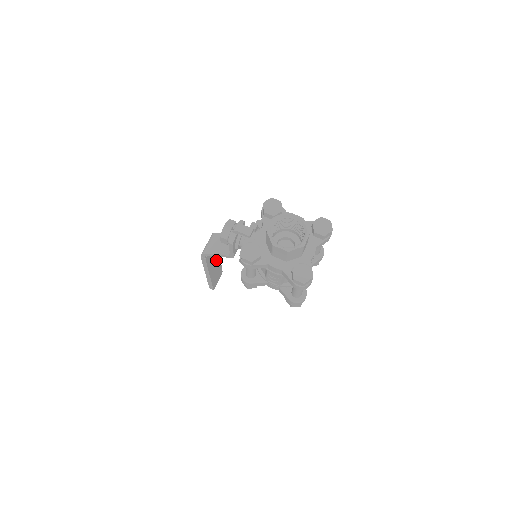
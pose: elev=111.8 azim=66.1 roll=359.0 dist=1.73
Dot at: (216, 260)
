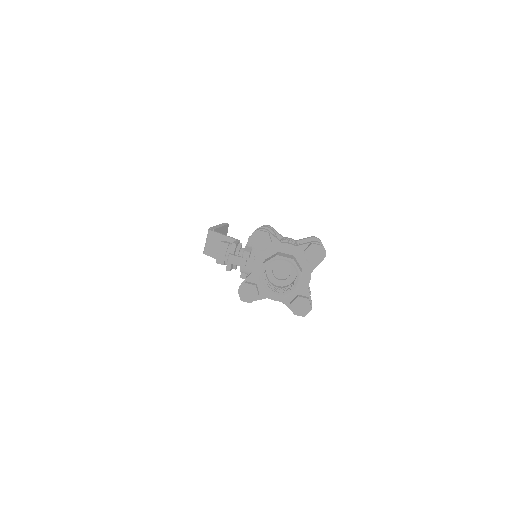
Dot at: occluded
